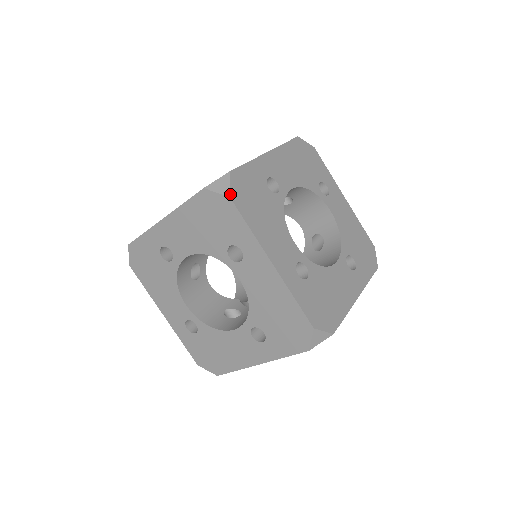
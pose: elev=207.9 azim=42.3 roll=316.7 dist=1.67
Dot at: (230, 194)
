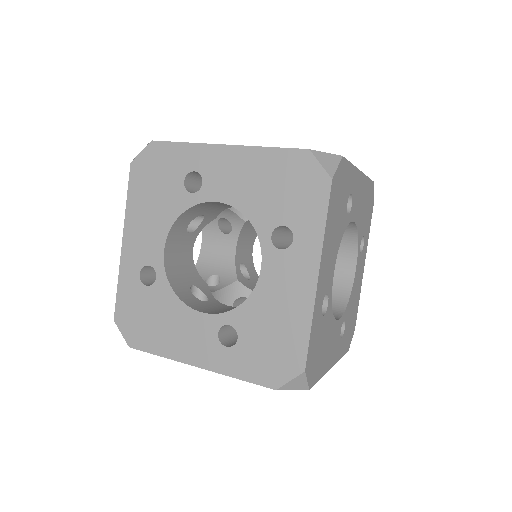
Dot at: (151, 141)
